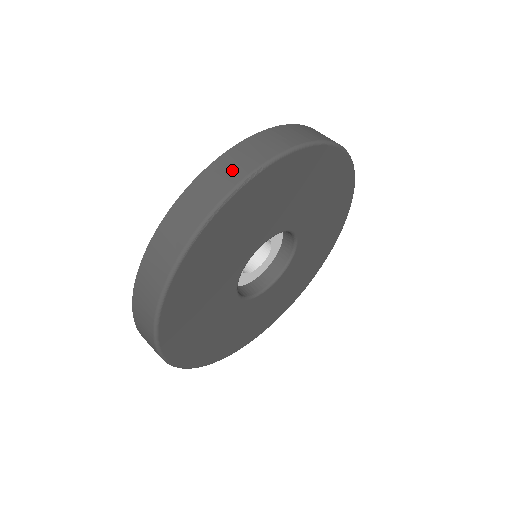
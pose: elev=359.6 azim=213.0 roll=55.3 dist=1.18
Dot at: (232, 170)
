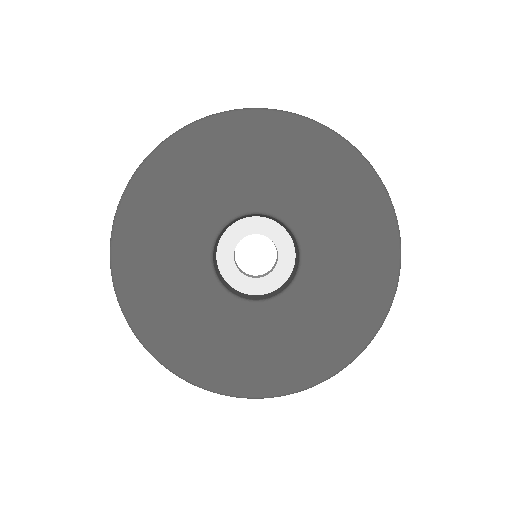
Dot at: occluded
